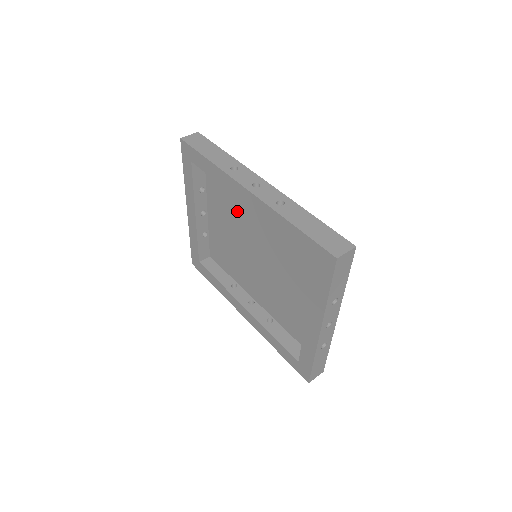
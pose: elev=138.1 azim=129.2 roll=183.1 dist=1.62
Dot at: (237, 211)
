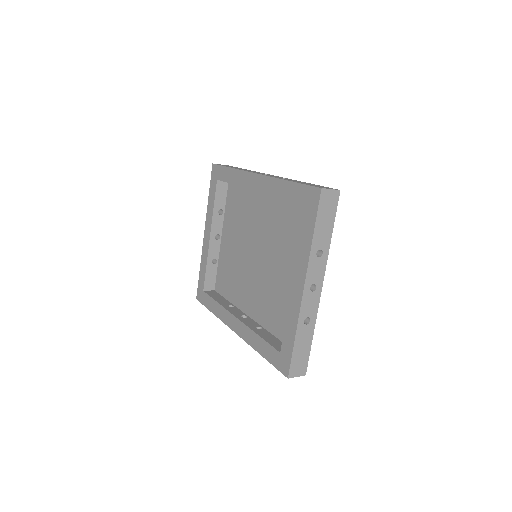
Dot at: (246, 218)
